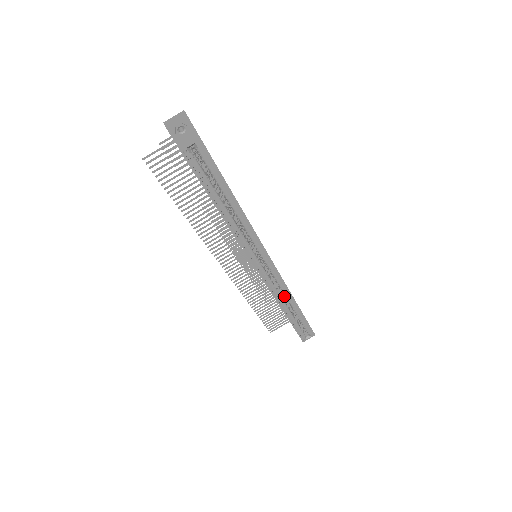
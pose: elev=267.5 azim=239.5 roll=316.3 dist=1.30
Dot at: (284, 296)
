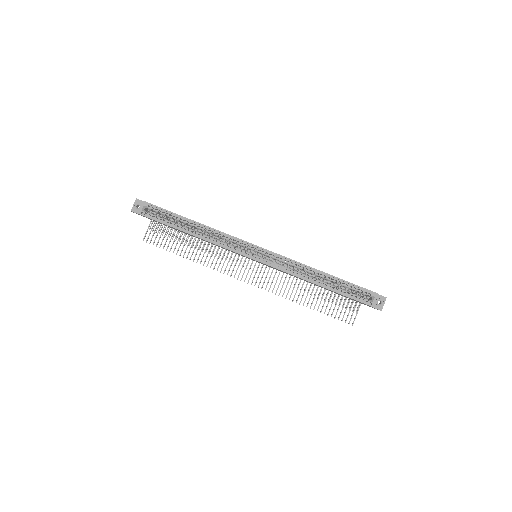
Dot at: (305, 272)
